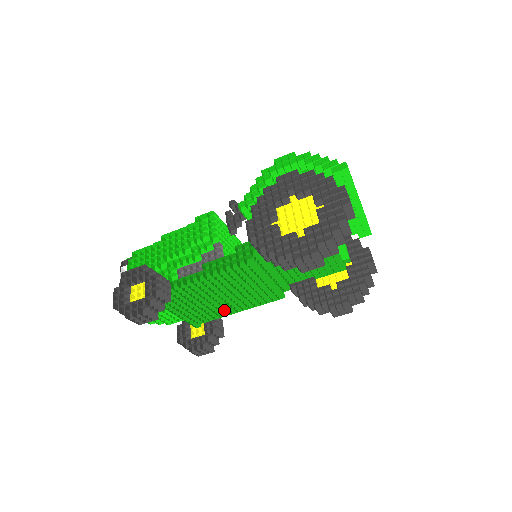
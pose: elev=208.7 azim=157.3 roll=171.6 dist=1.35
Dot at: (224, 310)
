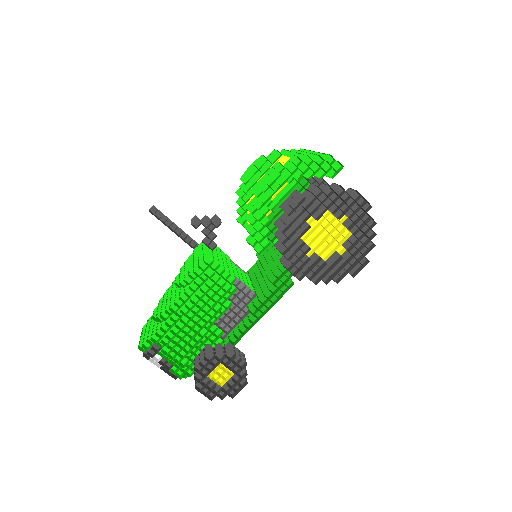
Dot at: occluded
